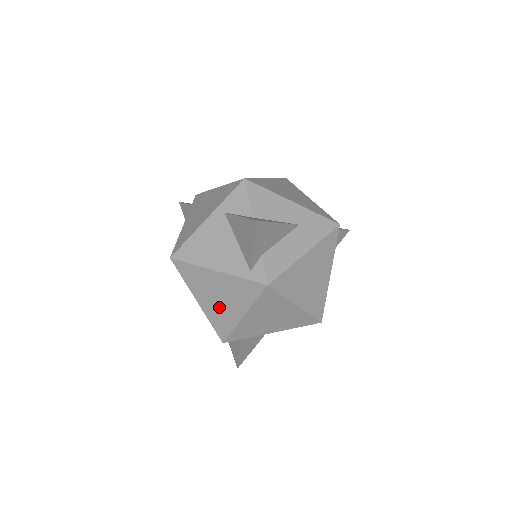
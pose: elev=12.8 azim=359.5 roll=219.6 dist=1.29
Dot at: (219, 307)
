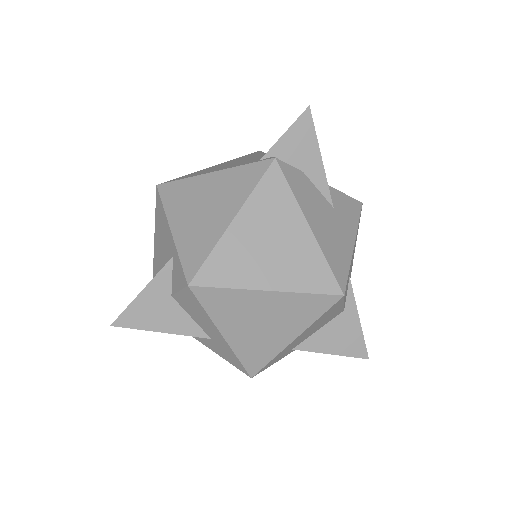
Dot at: occluded
